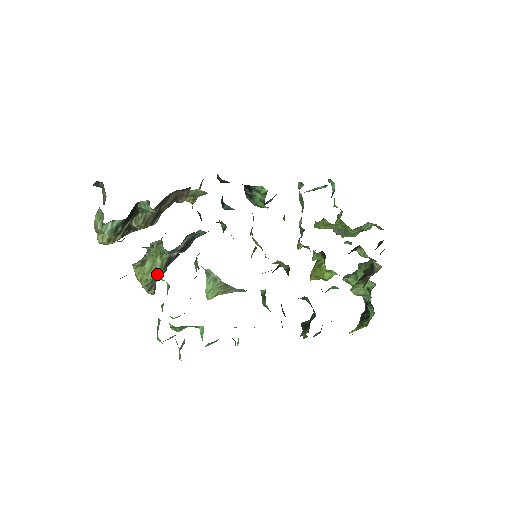
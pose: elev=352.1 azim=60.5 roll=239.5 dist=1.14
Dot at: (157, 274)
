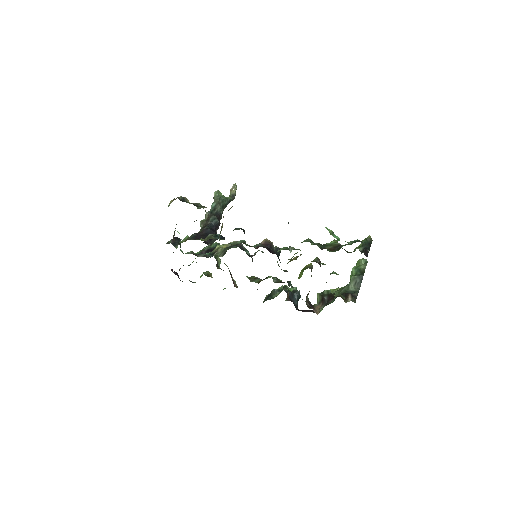
Dot at: occluded
